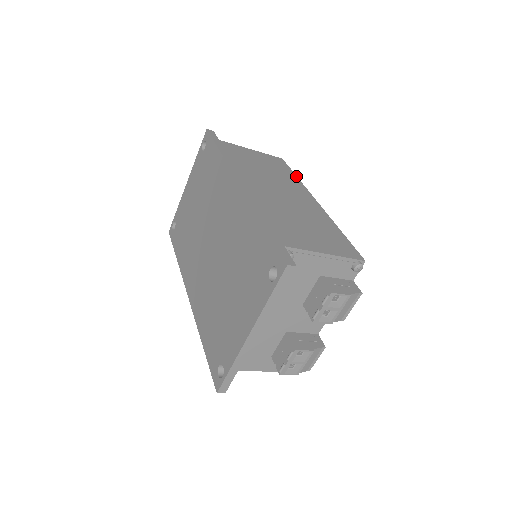
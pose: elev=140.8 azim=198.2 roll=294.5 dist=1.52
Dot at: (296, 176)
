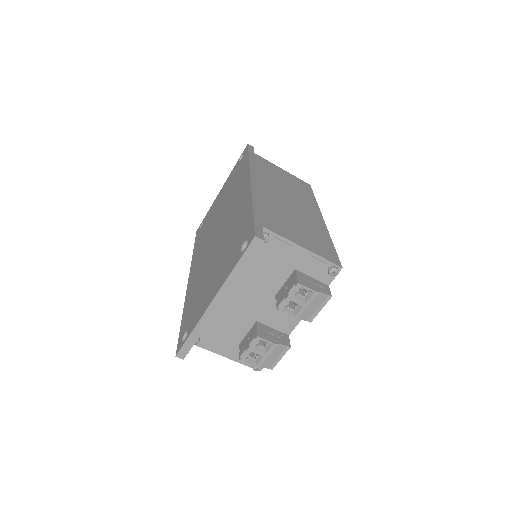
Dot at: (315, 198)
